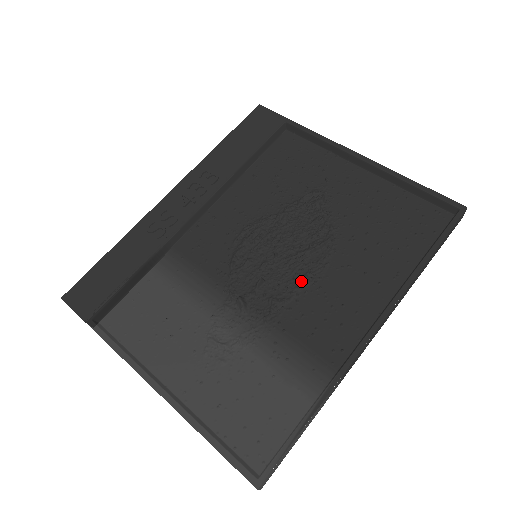
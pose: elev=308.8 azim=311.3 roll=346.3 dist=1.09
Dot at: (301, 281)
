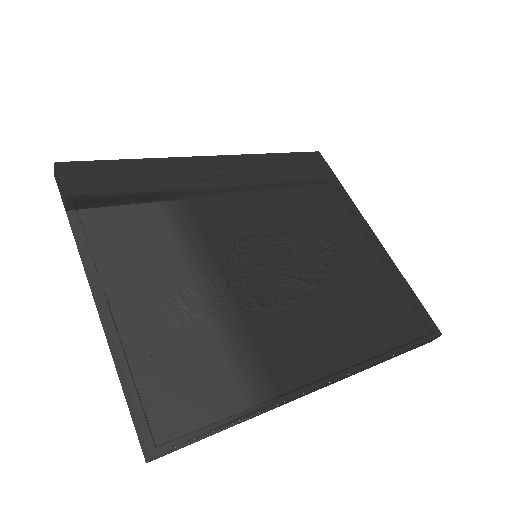
Dot at: (285, 301)
